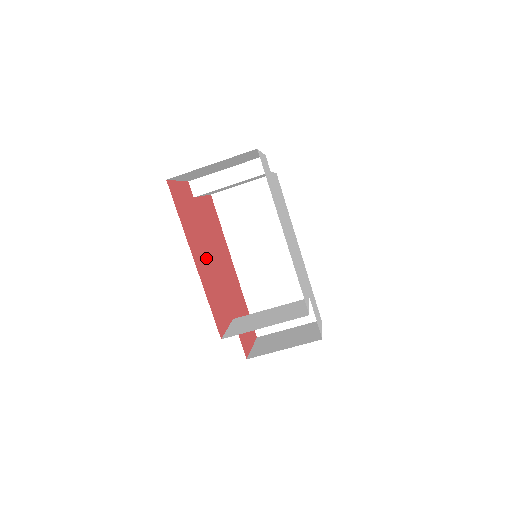
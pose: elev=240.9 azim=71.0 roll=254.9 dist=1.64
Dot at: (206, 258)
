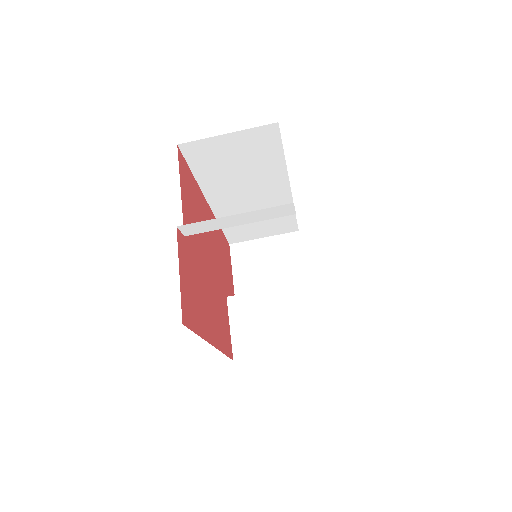
Dot at: (209, 298)
